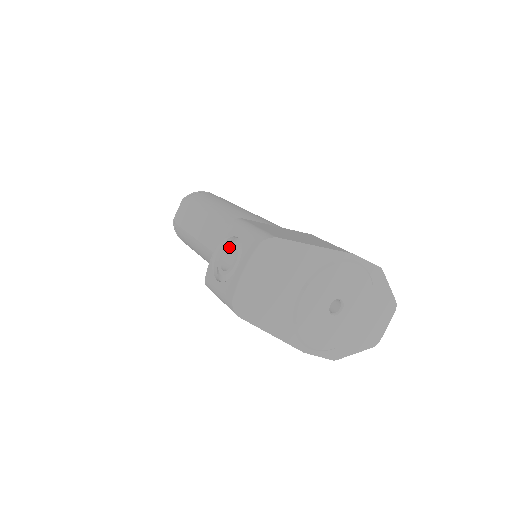
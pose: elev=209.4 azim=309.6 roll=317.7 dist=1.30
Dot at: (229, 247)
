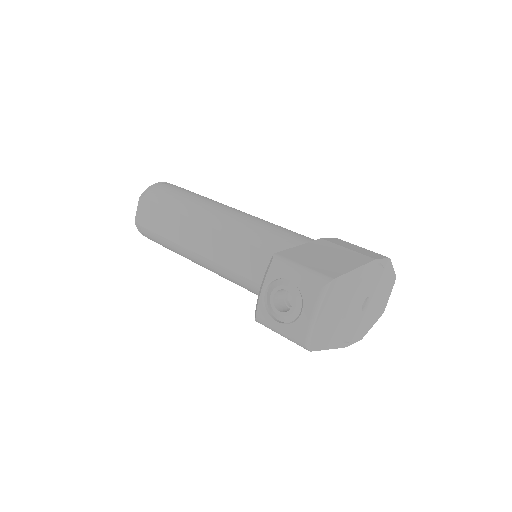
Dot at: (280, 289)
